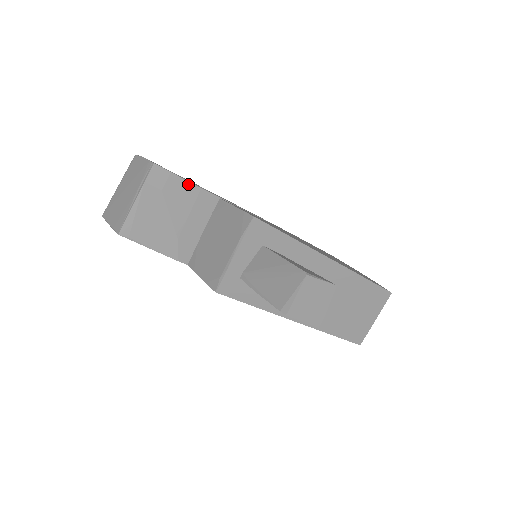
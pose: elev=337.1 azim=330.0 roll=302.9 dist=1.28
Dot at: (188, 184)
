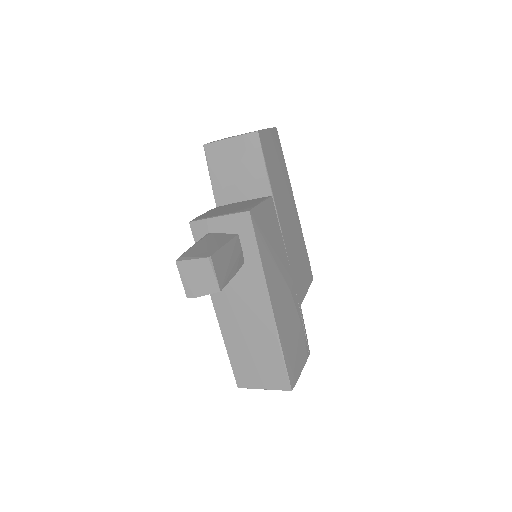
Dot at: (263, 165)
